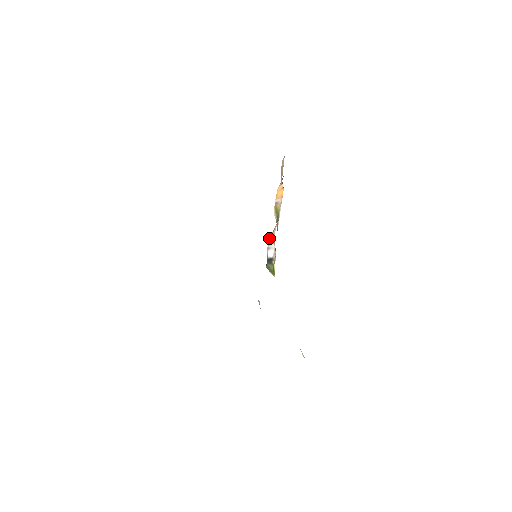
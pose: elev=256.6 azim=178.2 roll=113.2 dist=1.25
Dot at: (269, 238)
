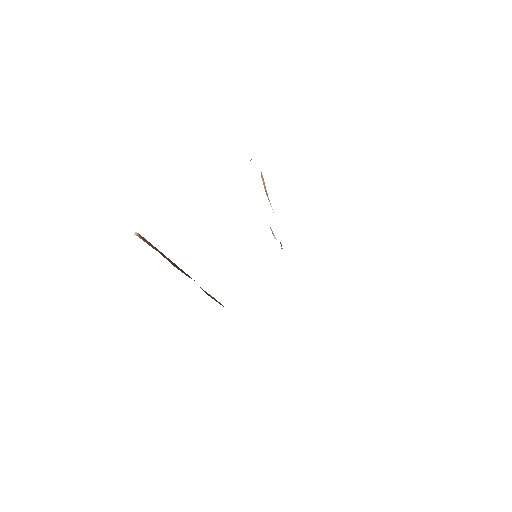
Dot at: occluded
